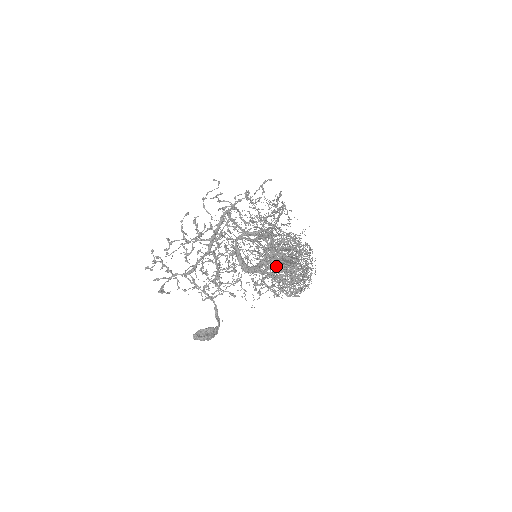
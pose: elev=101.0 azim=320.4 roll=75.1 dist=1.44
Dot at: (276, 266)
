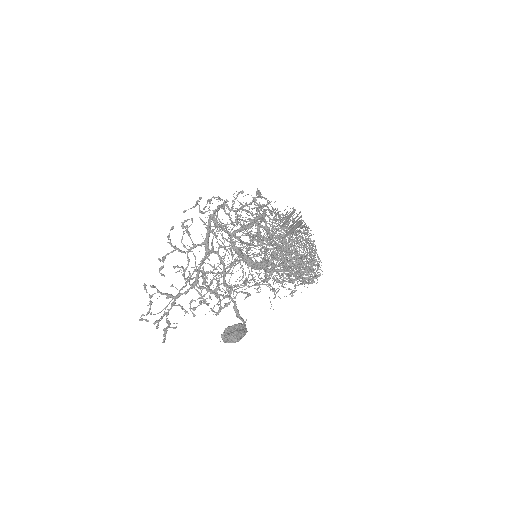
Dot at: (282, 244)
